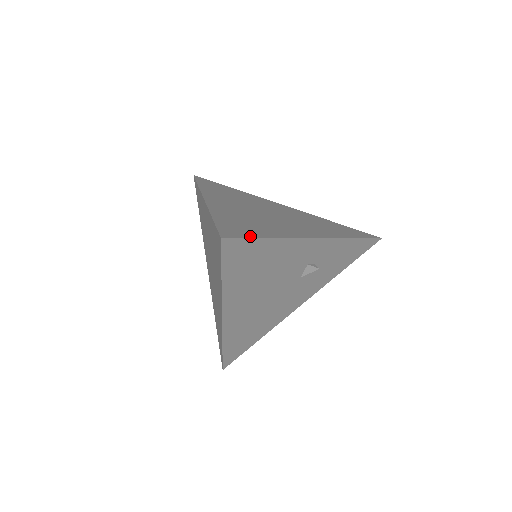
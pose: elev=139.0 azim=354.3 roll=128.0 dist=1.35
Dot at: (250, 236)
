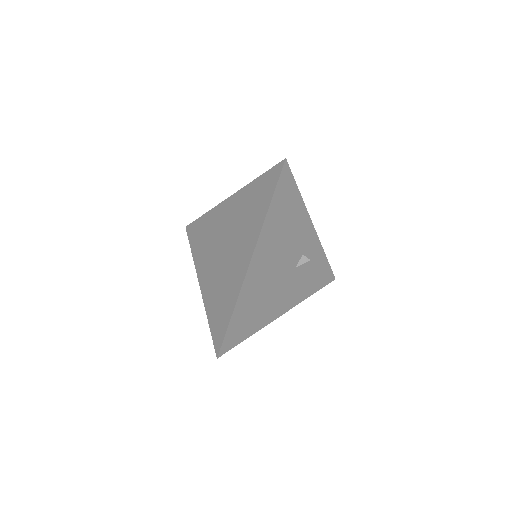
Dot at: (292, 180)
